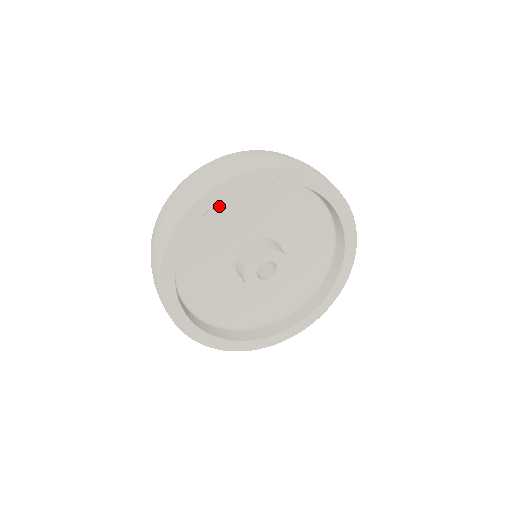
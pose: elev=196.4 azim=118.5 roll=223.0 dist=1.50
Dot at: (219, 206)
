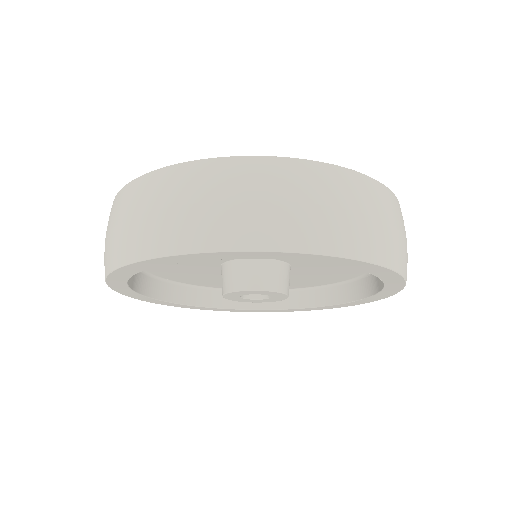
Dot at: occluded
